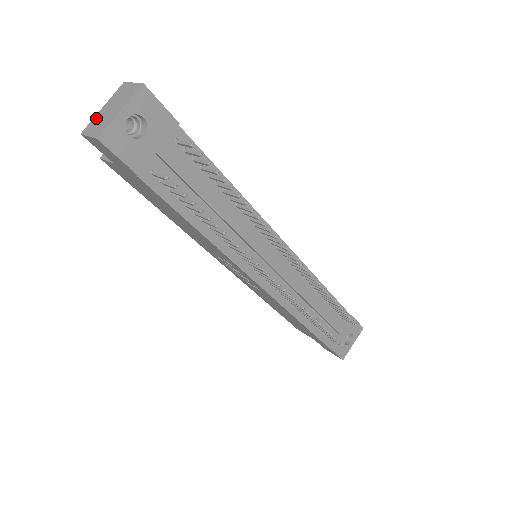
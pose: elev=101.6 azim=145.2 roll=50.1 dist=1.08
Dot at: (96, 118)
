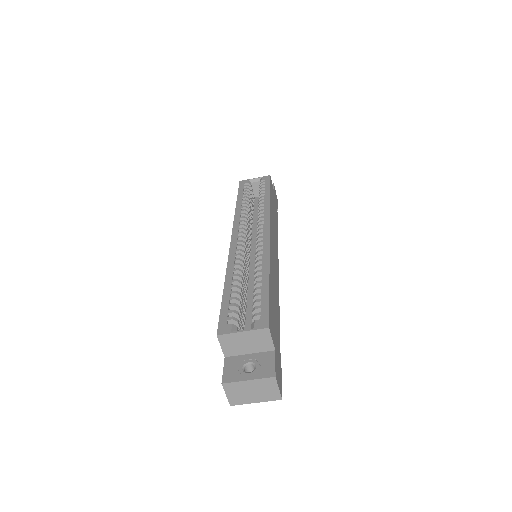
Dot at: (239, 386)
